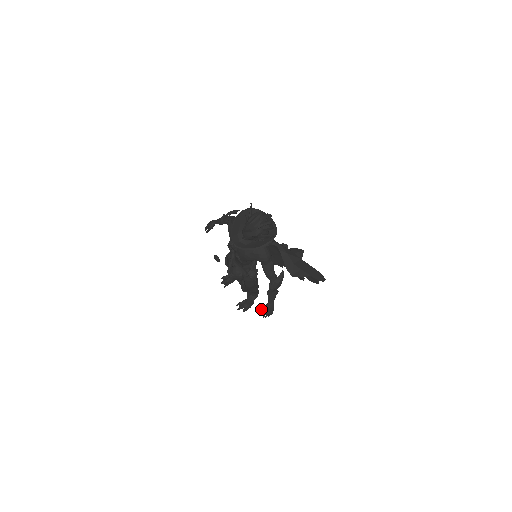
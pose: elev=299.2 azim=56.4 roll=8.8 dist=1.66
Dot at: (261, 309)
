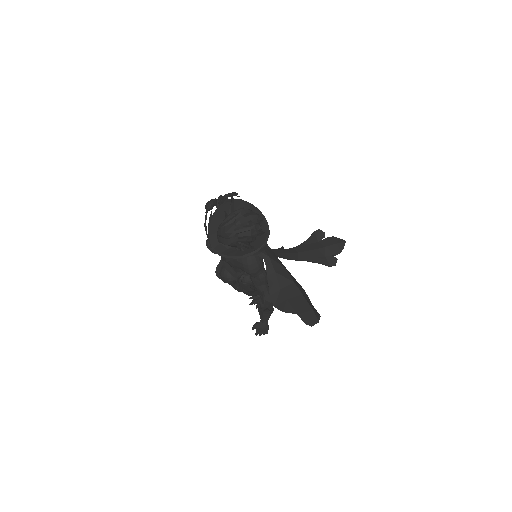
Dot at: occluded
